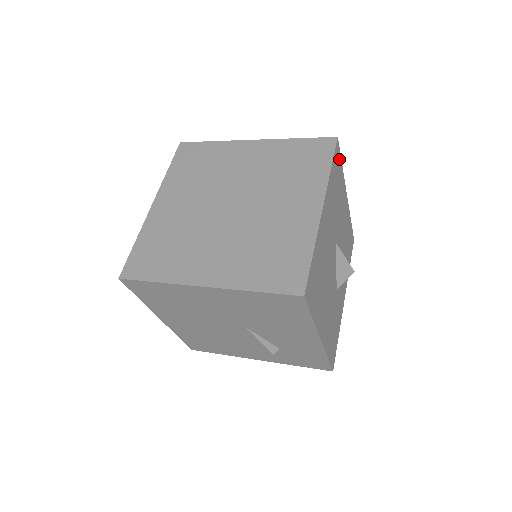
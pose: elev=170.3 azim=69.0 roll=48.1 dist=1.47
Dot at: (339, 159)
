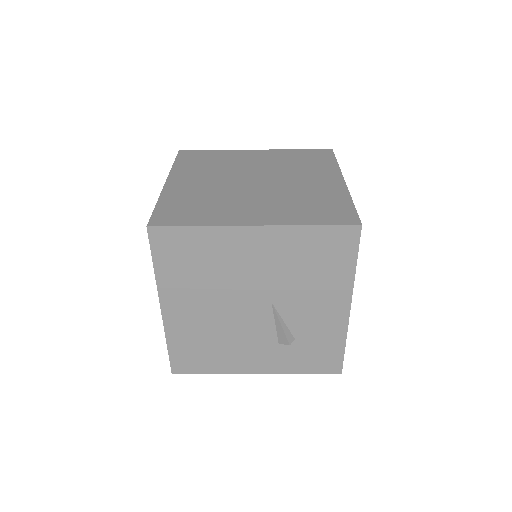
Dot at: occluded
